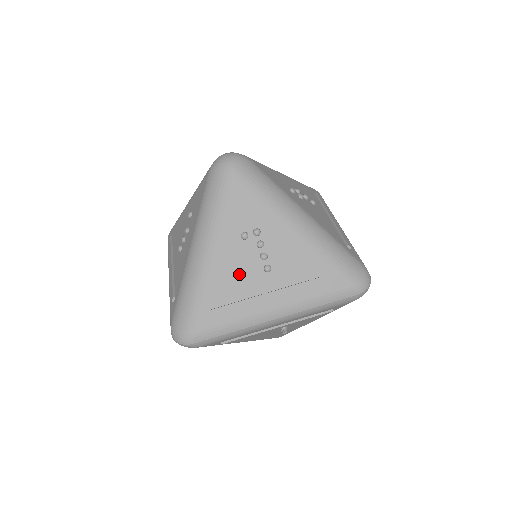
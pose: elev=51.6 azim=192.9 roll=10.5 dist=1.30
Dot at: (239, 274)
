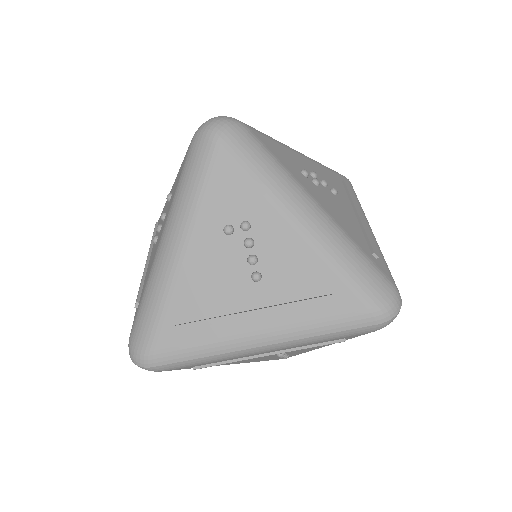
Dot at: (217, 281)
